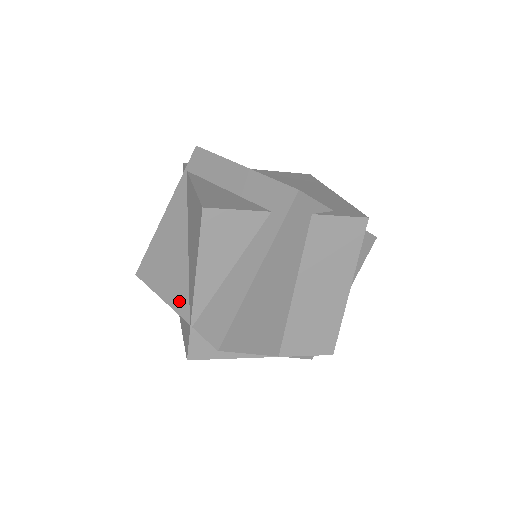
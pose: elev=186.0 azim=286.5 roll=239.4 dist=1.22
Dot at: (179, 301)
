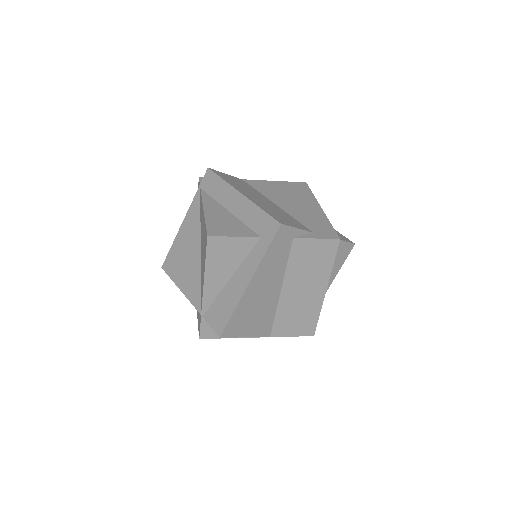
Dot at: (193, 295)
